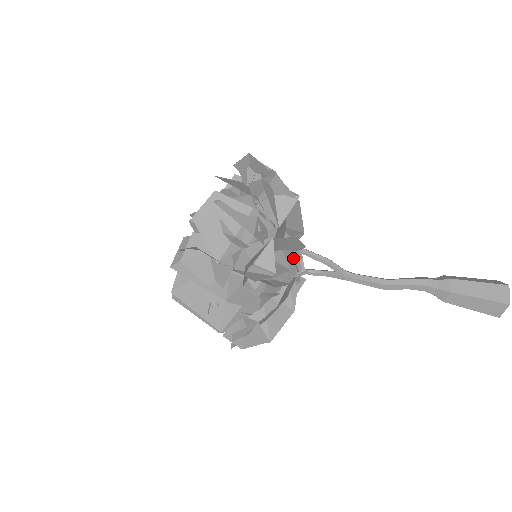
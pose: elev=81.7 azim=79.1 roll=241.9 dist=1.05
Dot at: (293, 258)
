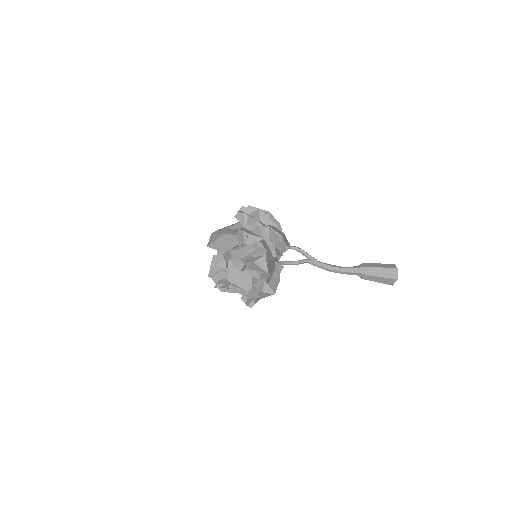
Dot at: occluded
